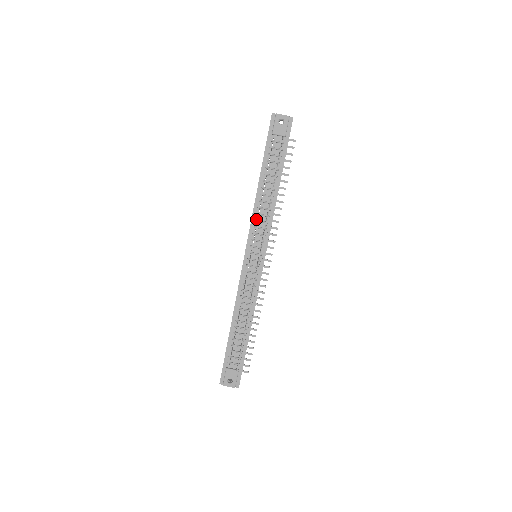
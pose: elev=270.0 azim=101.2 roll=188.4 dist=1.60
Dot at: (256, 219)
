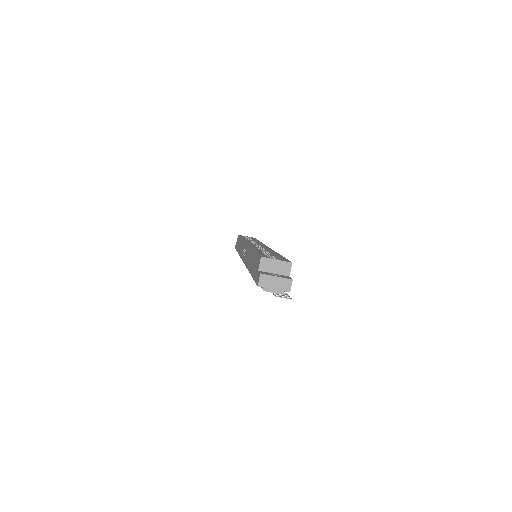
Dot at: occluded
